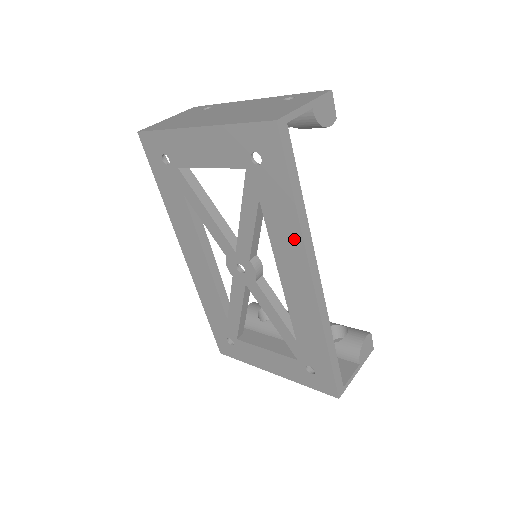
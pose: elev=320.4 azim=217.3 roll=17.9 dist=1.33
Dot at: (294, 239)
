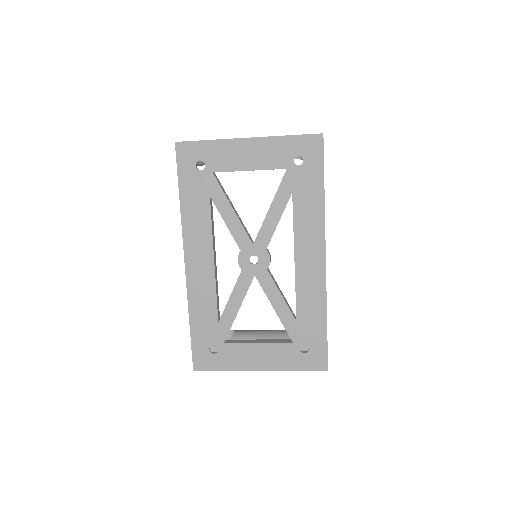
Dot at: (317, 222)
